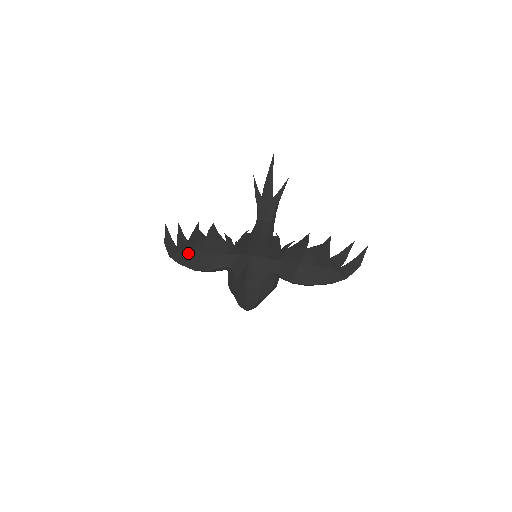
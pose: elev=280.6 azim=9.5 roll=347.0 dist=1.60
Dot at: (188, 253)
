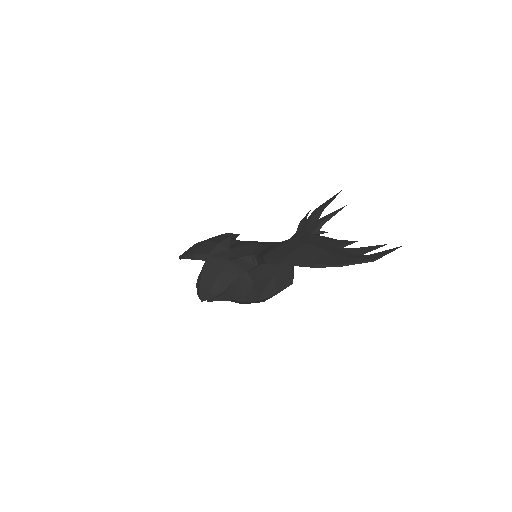
Dot at: (193, 245)
